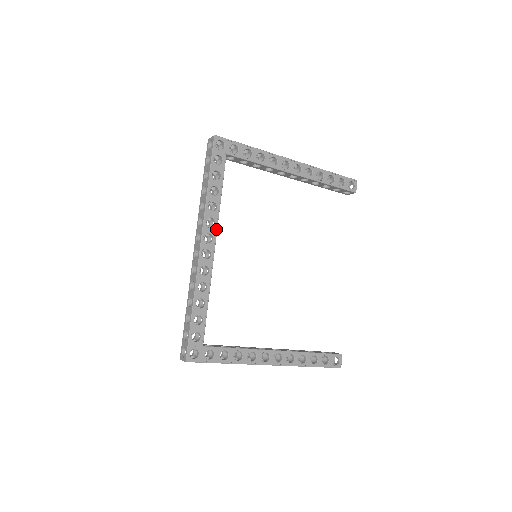
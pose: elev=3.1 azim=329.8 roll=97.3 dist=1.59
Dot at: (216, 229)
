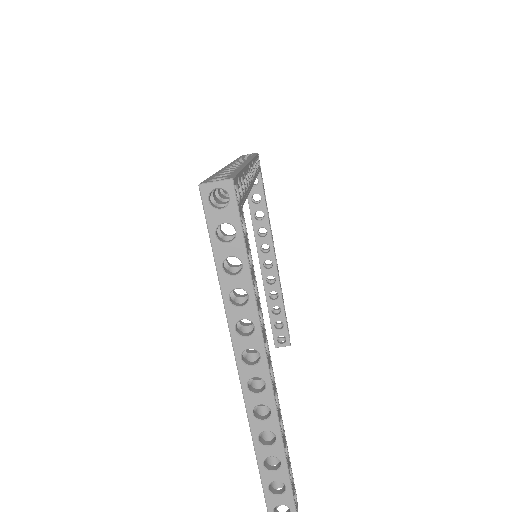
Dot at: (255, 179)
